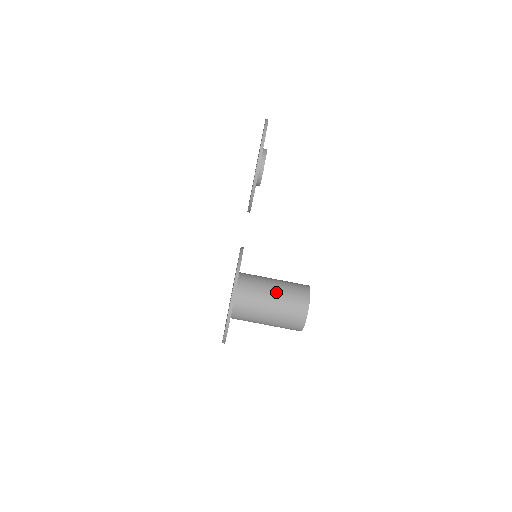
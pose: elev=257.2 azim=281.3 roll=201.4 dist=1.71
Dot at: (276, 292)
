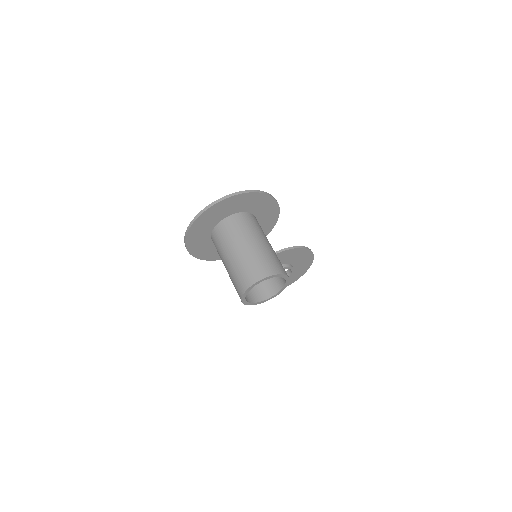
Dot at: occluded
